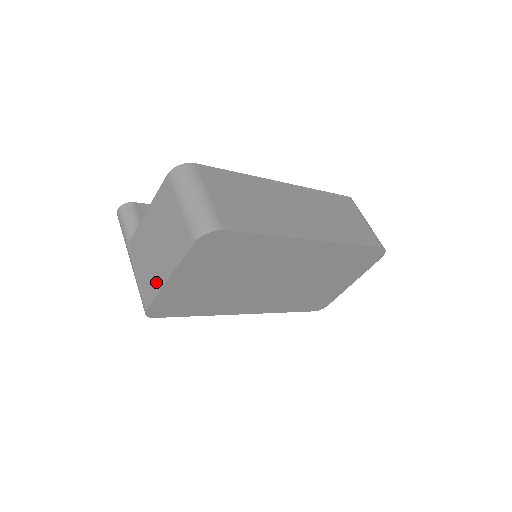
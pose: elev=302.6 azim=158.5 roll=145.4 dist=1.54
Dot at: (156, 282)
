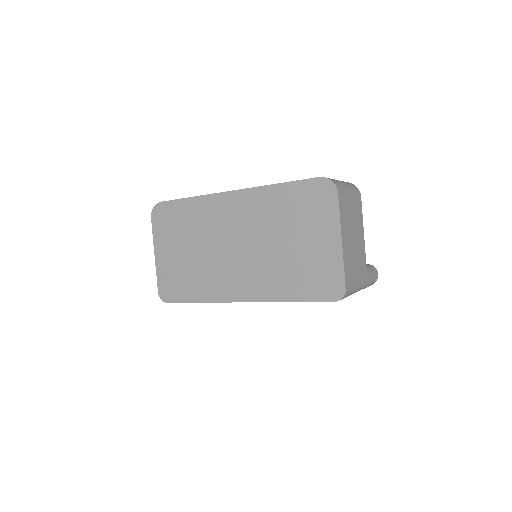
Dot at: occluded
